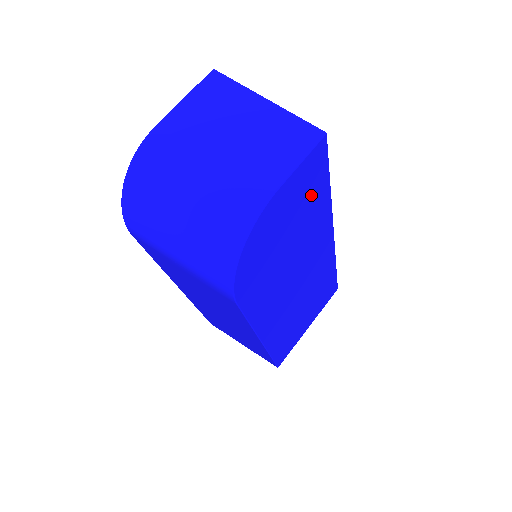
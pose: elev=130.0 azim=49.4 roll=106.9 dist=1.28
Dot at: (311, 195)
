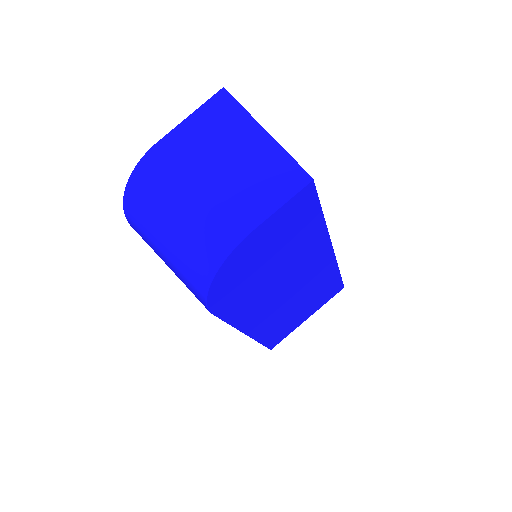
Dot at: (298, 227)
